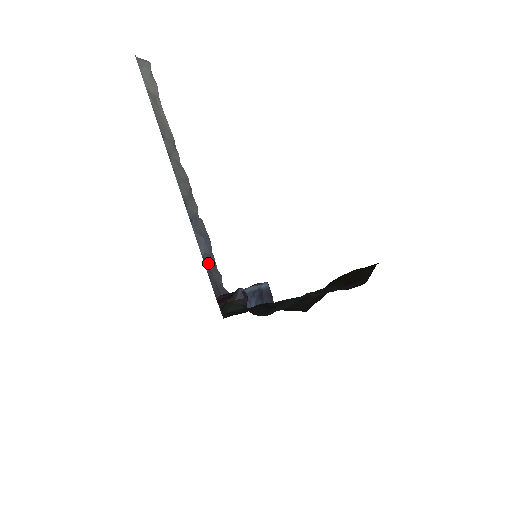
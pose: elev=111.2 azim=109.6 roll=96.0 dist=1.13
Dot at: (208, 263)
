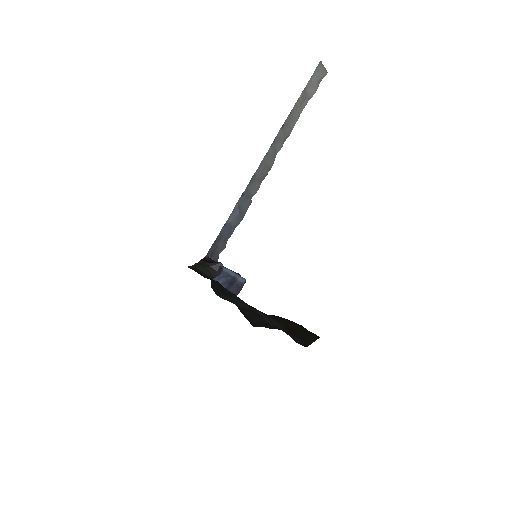
Dot at: (225, 231)
